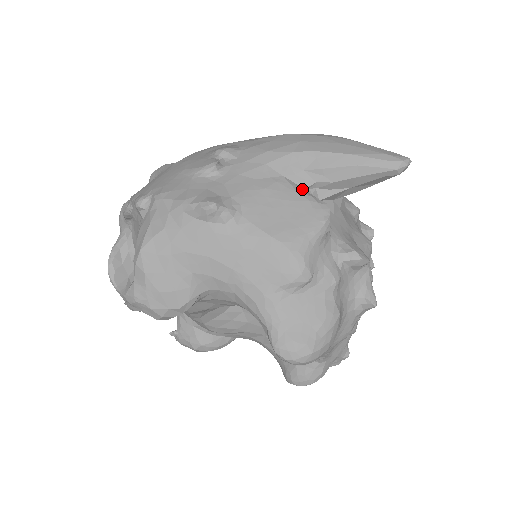
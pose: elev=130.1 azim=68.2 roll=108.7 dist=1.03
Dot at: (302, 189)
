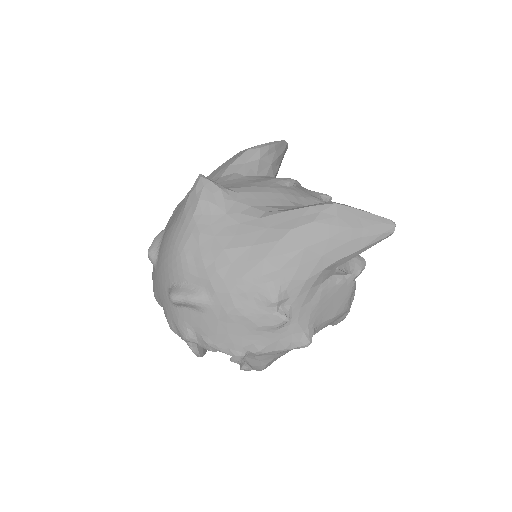
Dot at: (334, 279)
